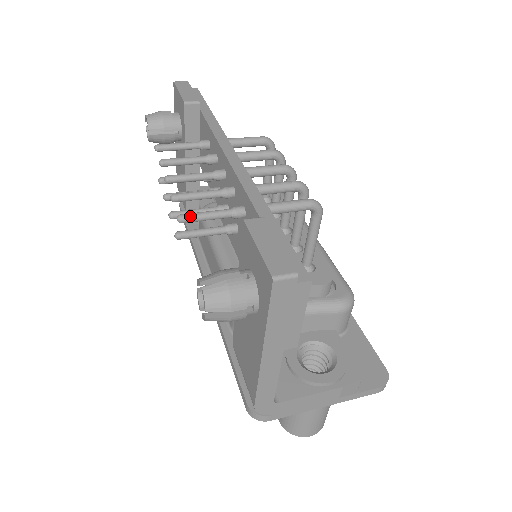
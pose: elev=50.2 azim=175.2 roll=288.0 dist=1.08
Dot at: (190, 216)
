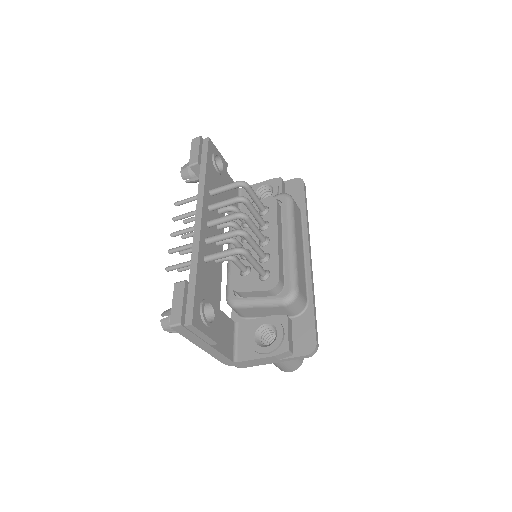
Dot at: (170, 268)
